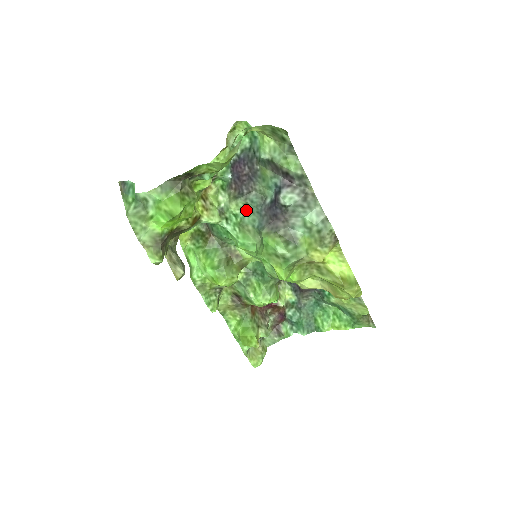
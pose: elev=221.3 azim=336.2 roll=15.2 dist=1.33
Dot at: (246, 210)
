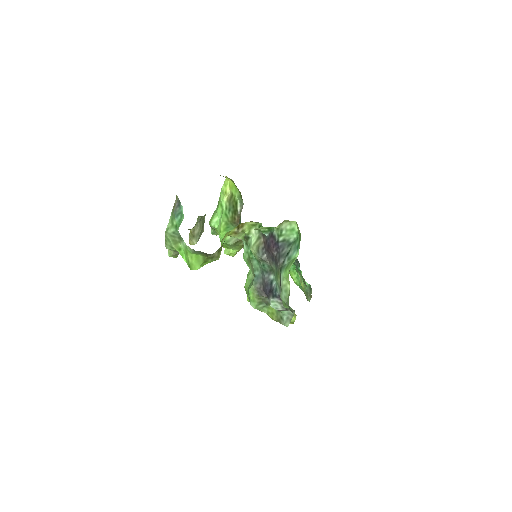
Dot at: (258, 261)
